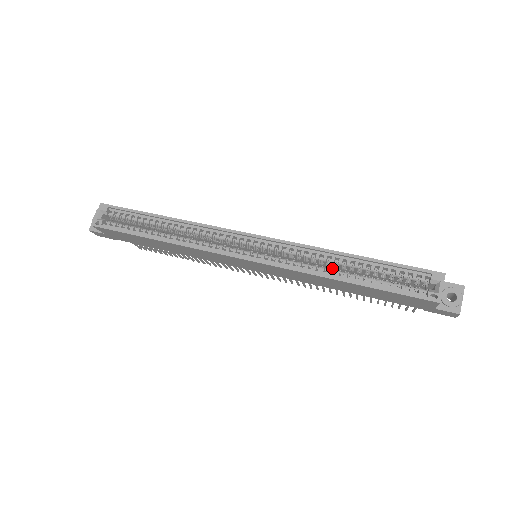
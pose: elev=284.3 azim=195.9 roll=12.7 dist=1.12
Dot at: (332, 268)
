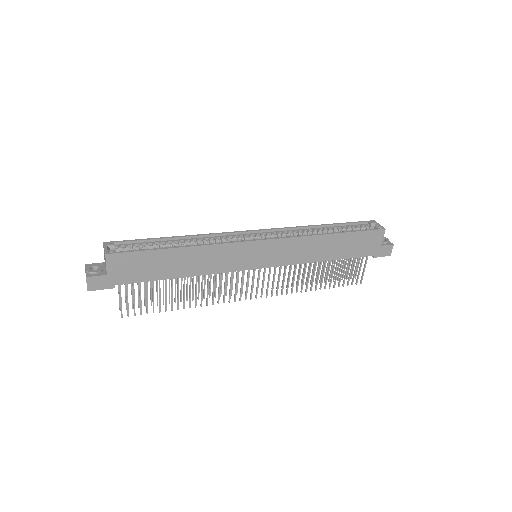
Dot at: occluded
